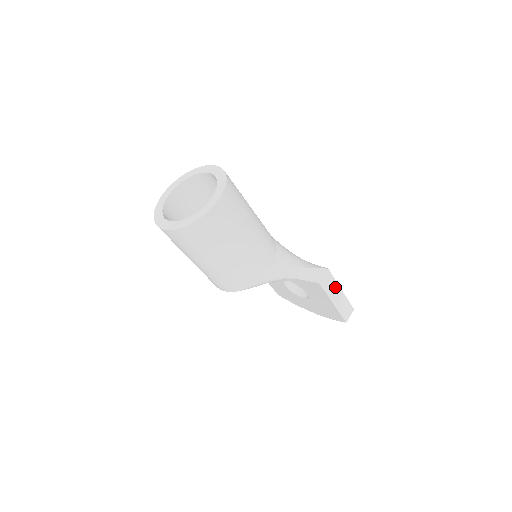
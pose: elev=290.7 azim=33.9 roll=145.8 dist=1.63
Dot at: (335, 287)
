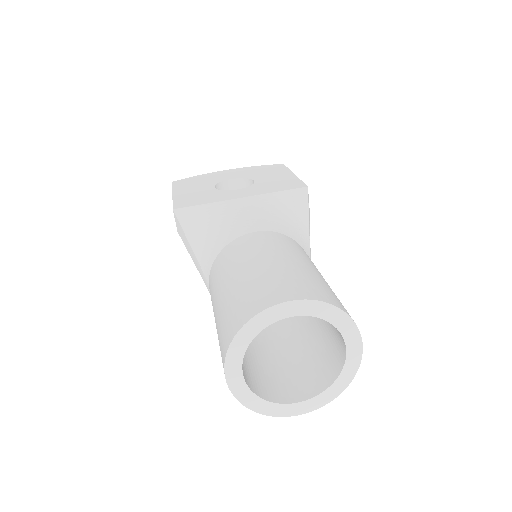
Dot at: occluded
